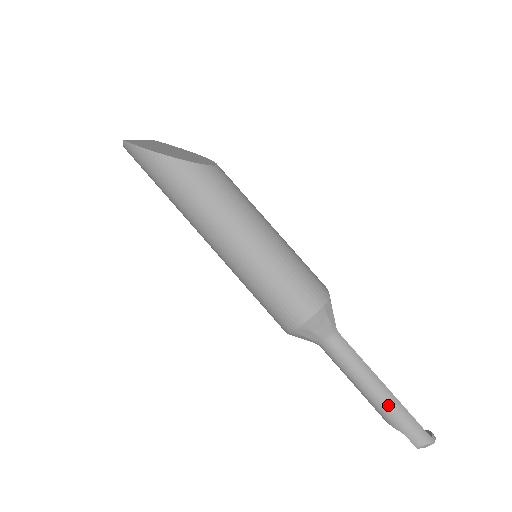
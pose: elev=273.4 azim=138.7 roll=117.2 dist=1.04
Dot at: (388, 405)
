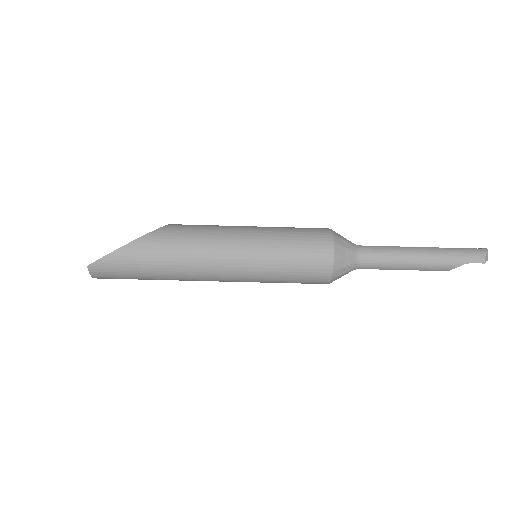
Dot at: (438, 255)
